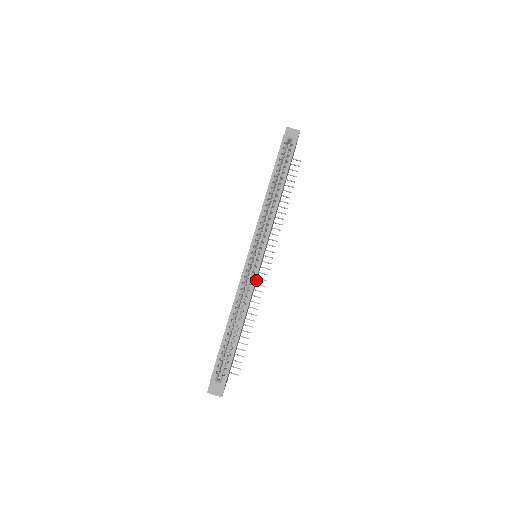
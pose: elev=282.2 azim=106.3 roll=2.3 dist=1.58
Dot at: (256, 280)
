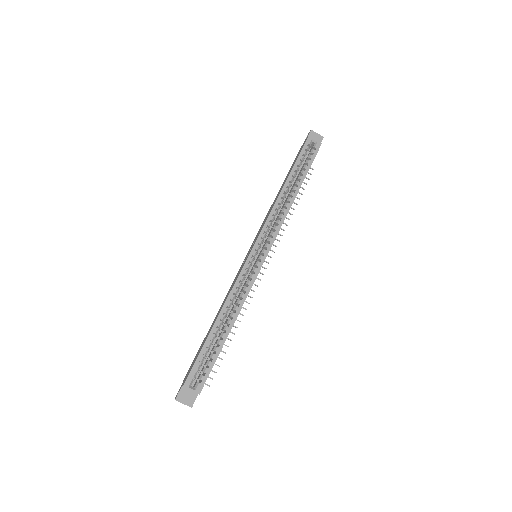
Dot at: occluded
